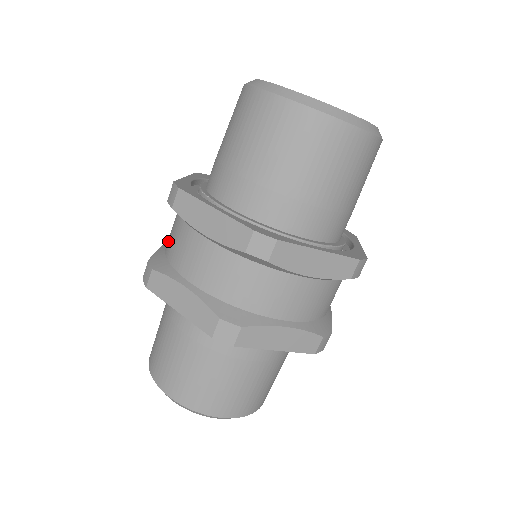
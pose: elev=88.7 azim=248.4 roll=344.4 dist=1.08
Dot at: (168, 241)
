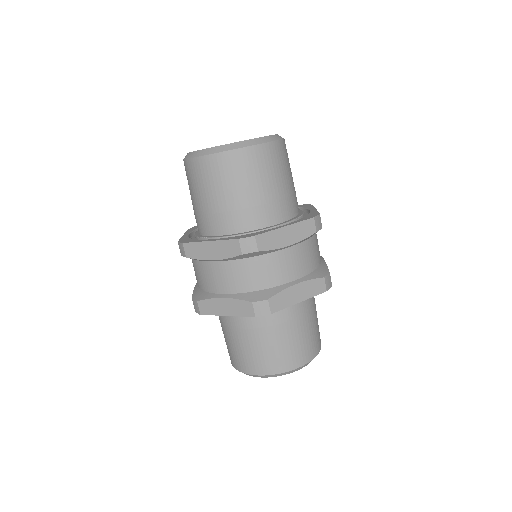
Dot at: (197, 280)
